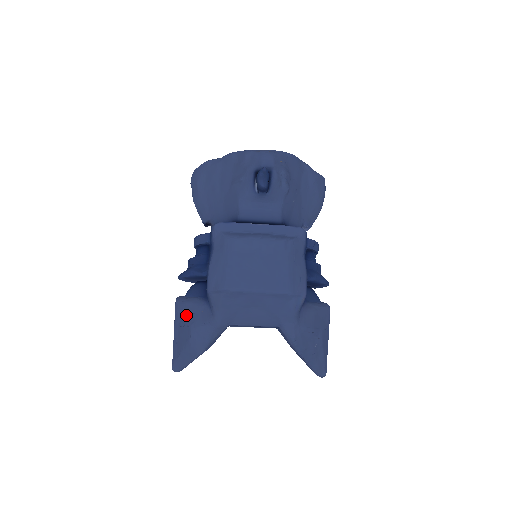
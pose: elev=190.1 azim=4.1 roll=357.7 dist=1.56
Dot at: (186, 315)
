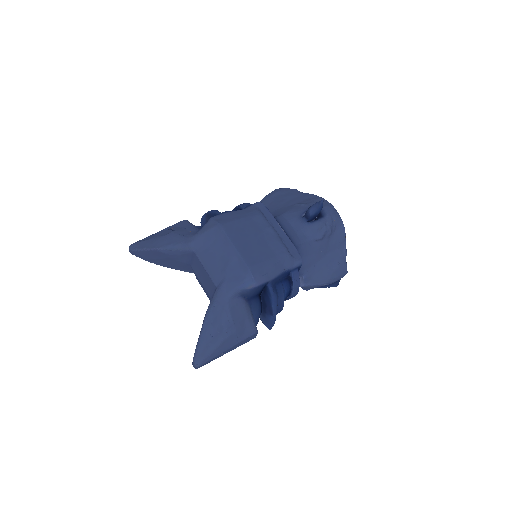
Dot at: (180, 227)
